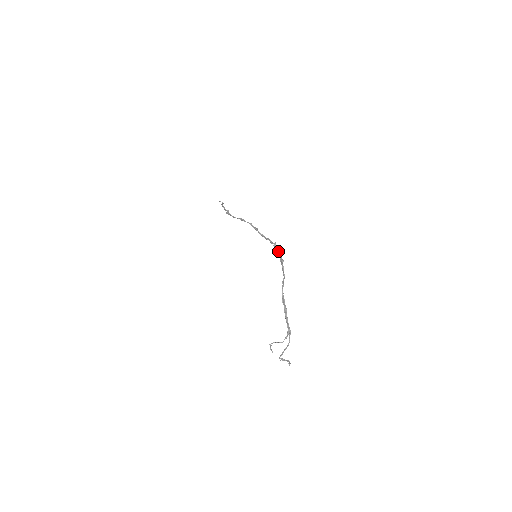
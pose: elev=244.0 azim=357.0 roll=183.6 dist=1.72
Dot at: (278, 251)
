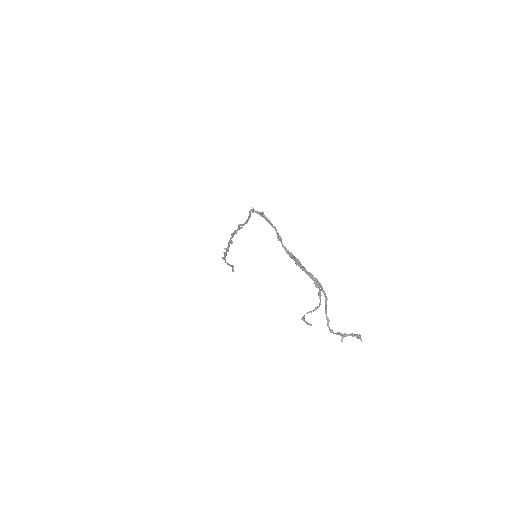
Dot at: (254, 211)
